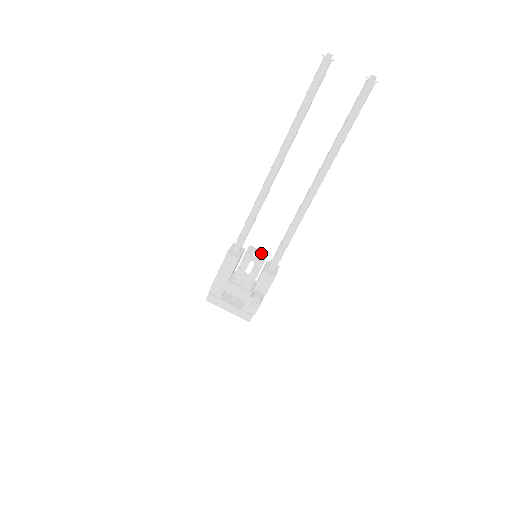
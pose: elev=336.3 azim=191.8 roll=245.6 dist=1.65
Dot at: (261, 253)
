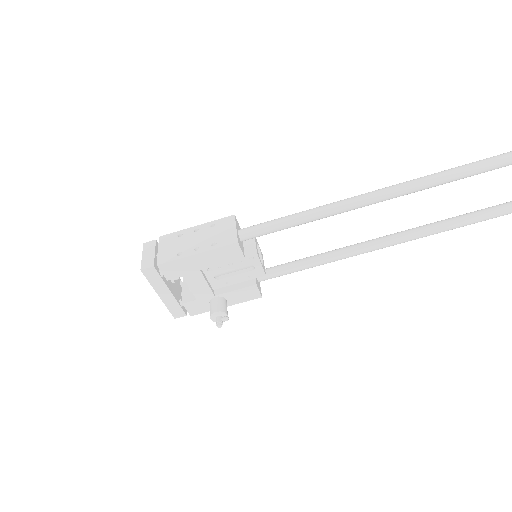
Dot at: (260, 251)
